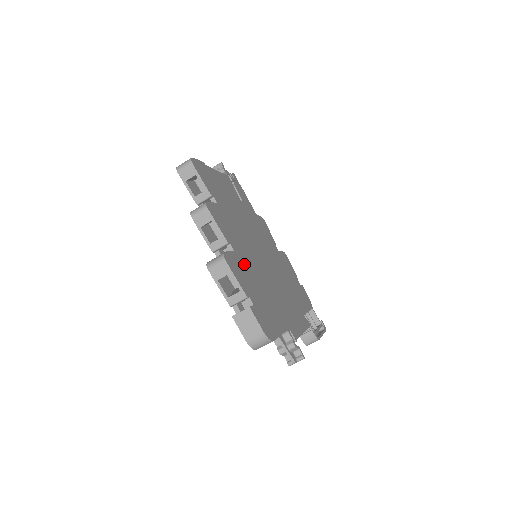
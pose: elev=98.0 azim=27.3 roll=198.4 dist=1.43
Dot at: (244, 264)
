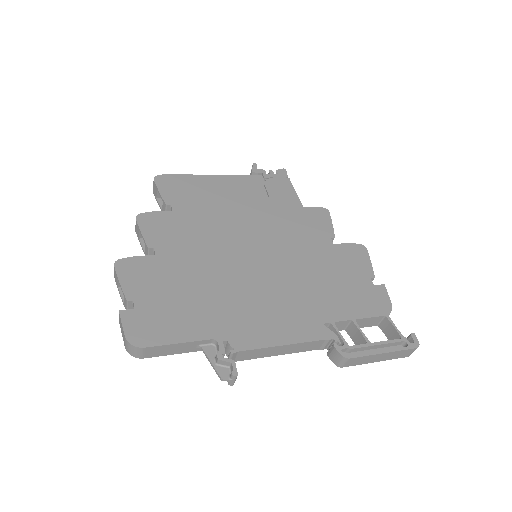
Dot at: (168, 267)
